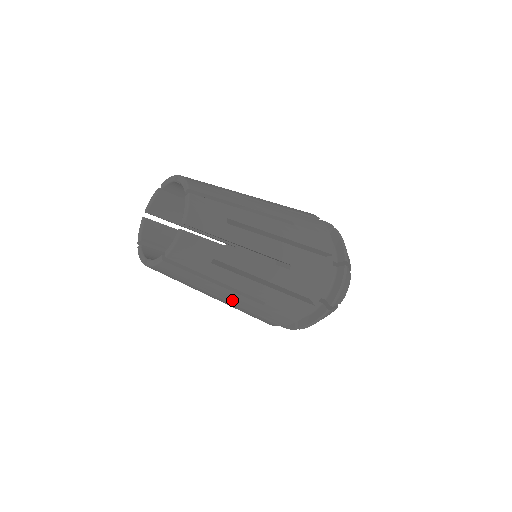
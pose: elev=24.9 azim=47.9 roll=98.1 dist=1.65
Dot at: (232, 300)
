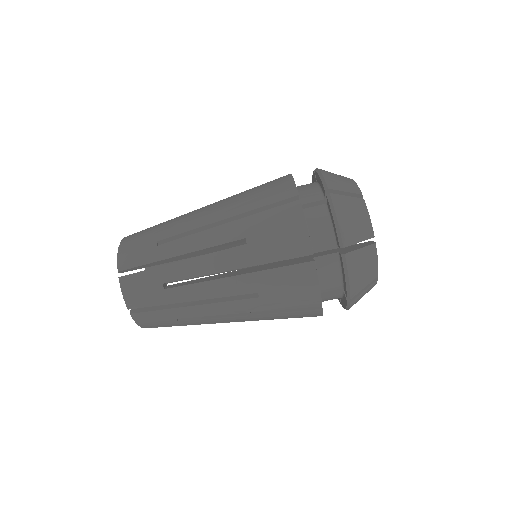
Dot at: (231, 312)
